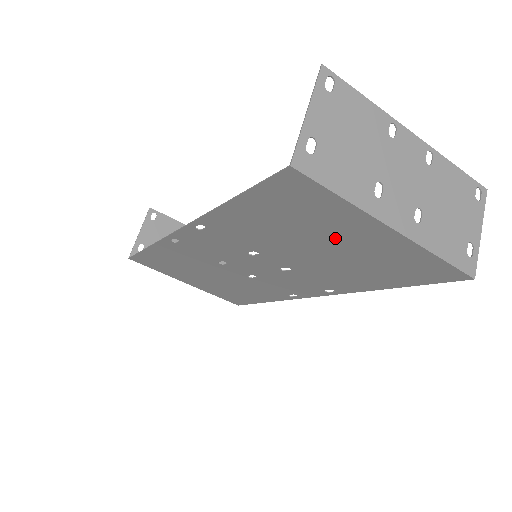
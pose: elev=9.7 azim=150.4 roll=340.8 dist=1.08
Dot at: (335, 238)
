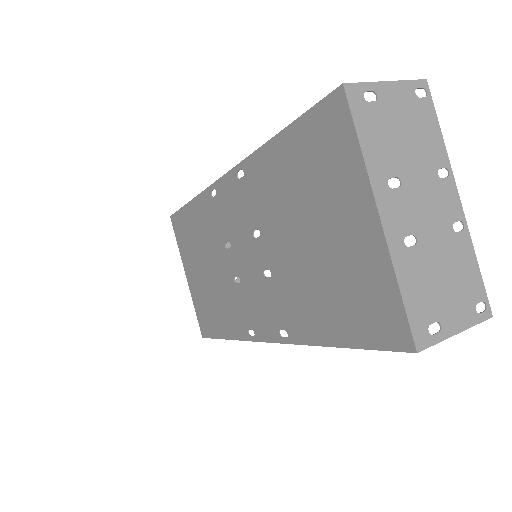
Dot at: (328, 222)
